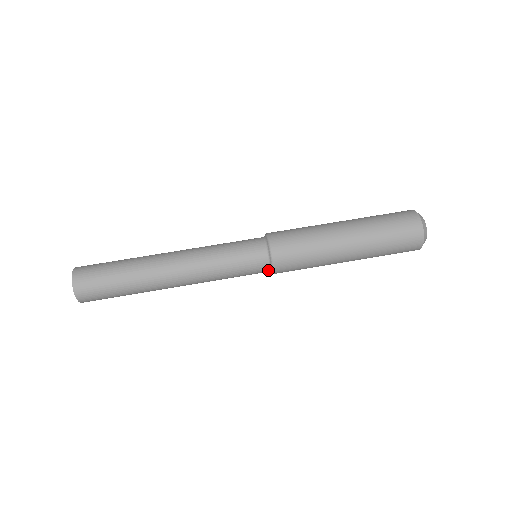
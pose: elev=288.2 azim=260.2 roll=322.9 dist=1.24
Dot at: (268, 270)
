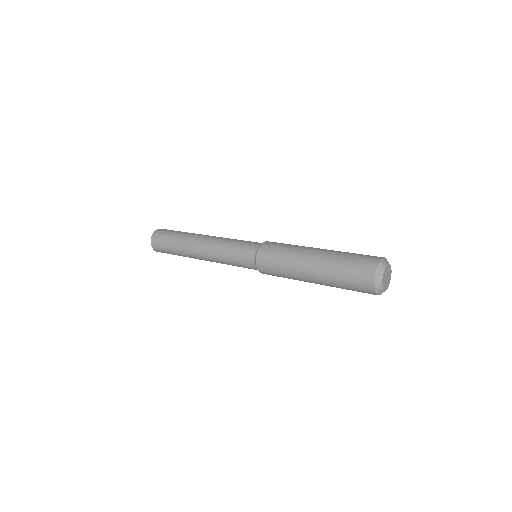
Dot at: (255, 266)
